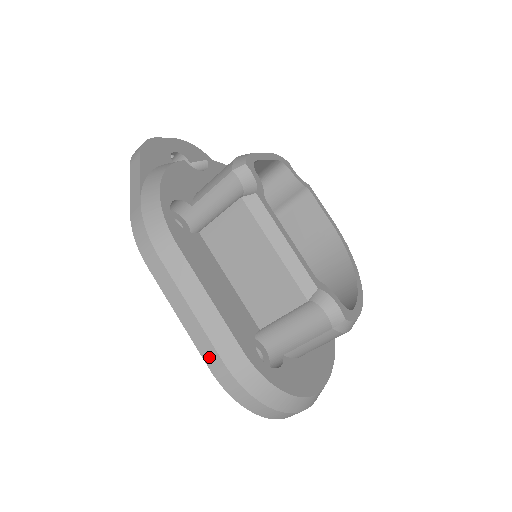
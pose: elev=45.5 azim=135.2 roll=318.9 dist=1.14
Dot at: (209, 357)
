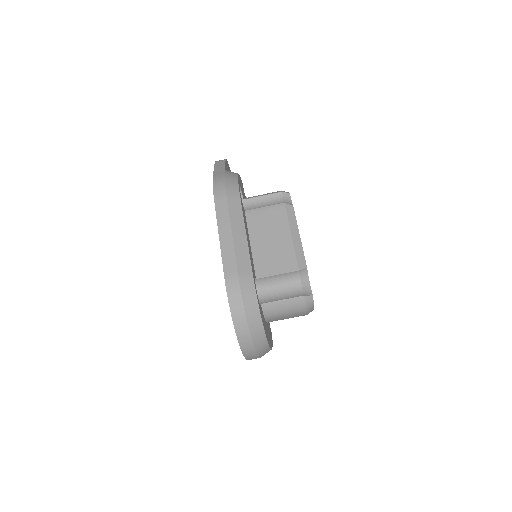
Dot at: (228, 266)
